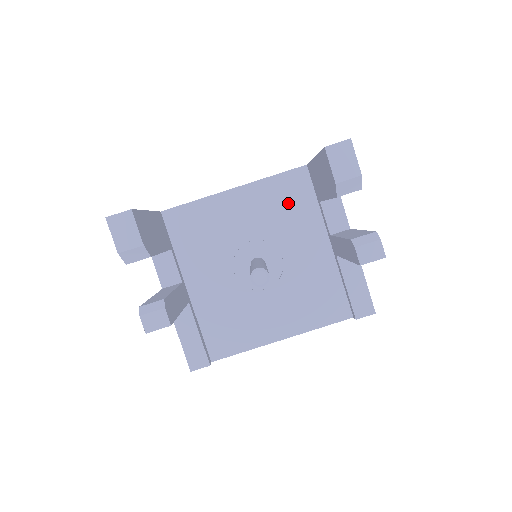
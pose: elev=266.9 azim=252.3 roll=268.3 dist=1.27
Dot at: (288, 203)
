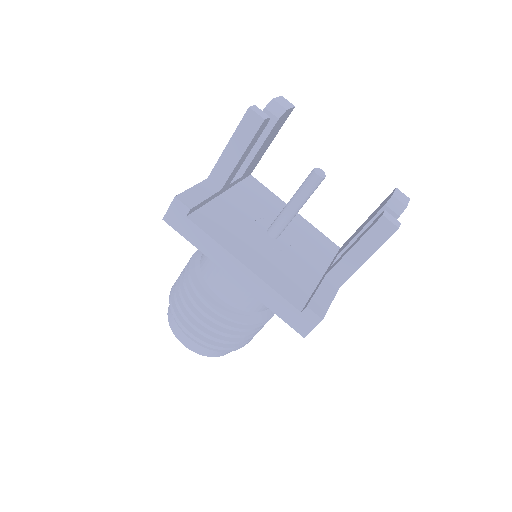
Dot at: (316, 243)
